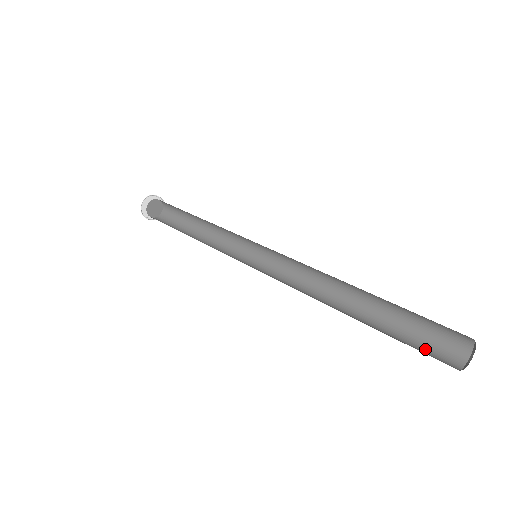
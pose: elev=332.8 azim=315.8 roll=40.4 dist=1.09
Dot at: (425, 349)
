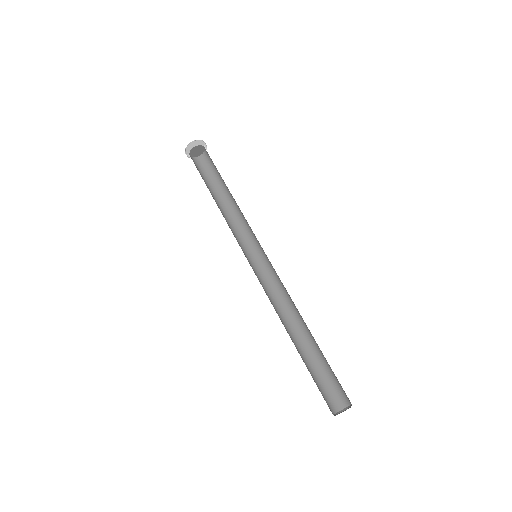
Dot at: (336, 383)
